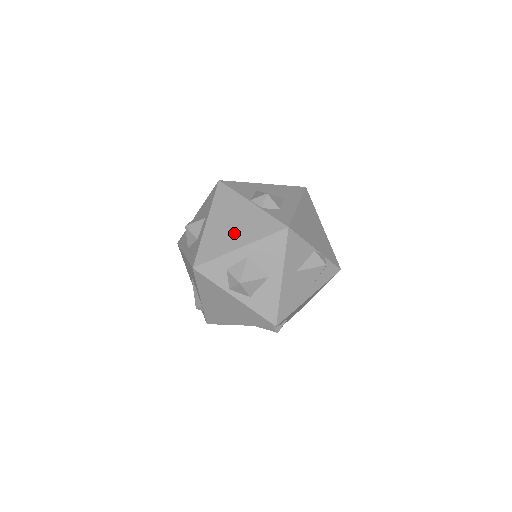
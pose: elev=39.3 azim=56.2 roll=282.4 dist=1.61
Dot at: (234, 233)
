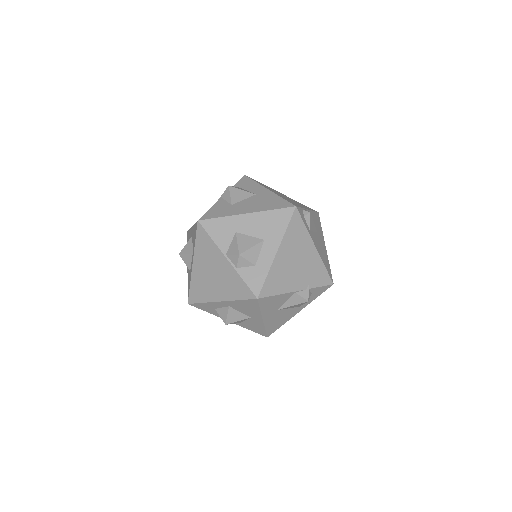
Dot at: (215, 285)
